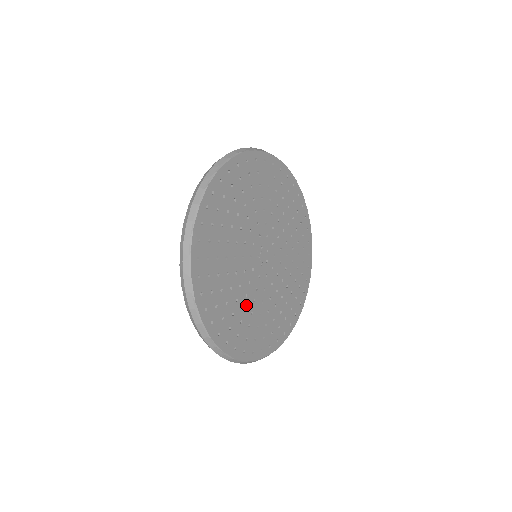
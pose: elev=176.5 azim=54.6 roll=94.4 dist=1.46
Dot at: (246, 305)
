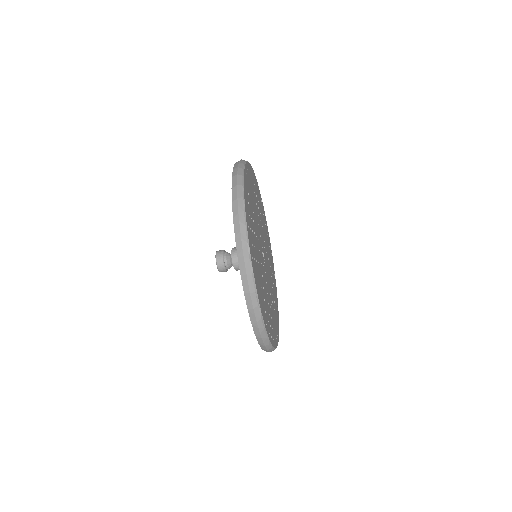
Dot at: (255, 237)
